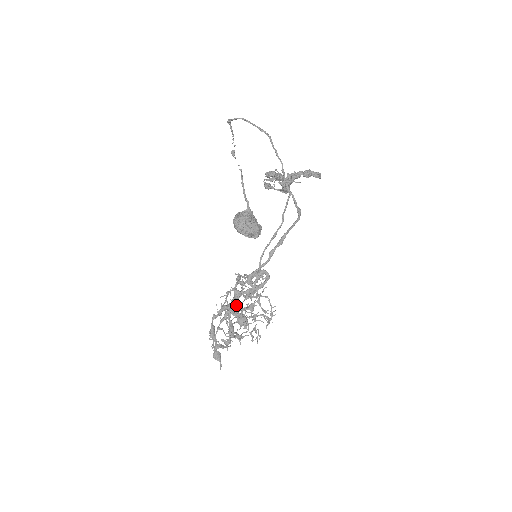
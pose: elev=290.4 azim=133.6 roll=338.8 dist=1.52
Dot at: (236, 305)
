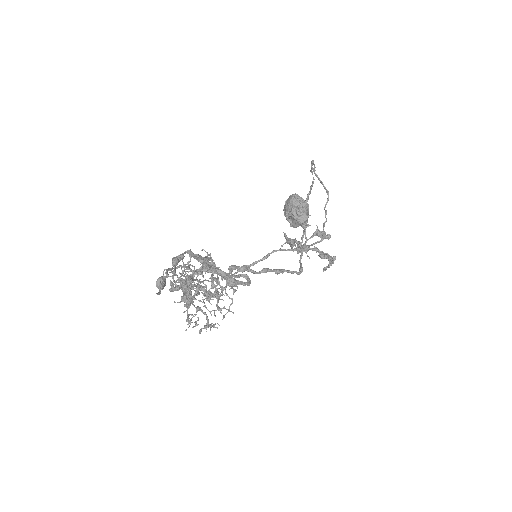
Dot at: occluded
